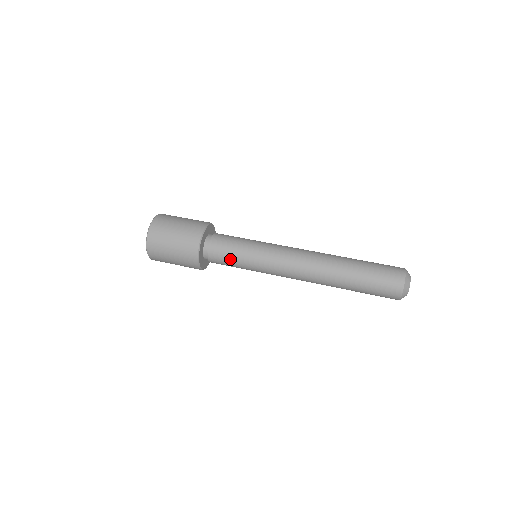
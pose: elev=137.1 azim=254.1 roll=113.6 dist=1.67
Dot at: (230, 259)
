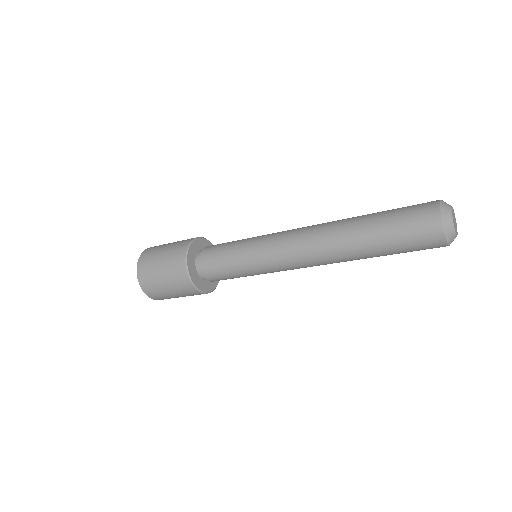
Dot at: (224, 248)
